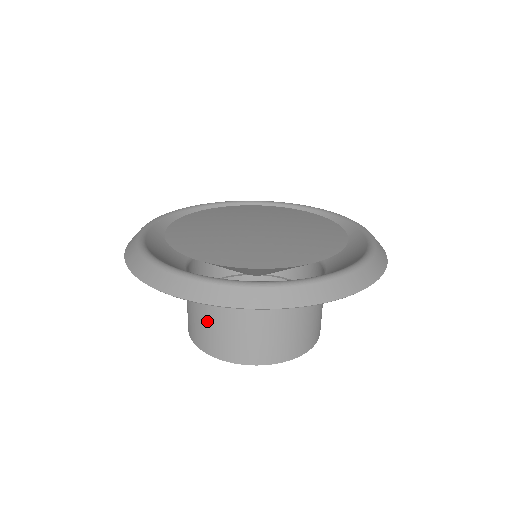
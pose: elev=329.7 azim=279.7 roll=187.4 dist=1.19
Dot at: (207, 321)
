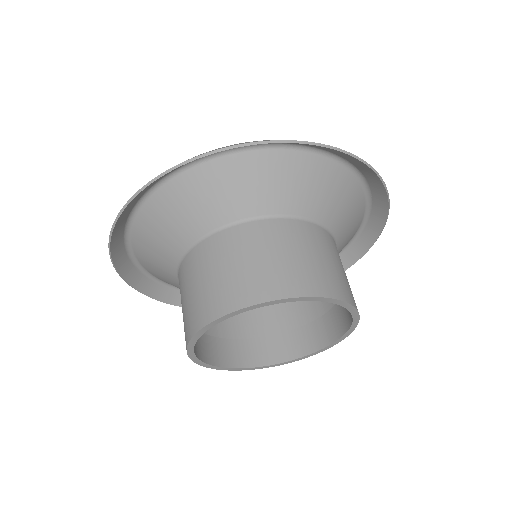
Dot at: (234, 262)
